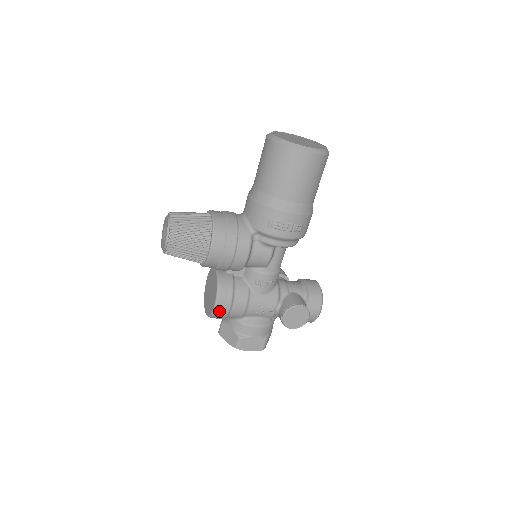
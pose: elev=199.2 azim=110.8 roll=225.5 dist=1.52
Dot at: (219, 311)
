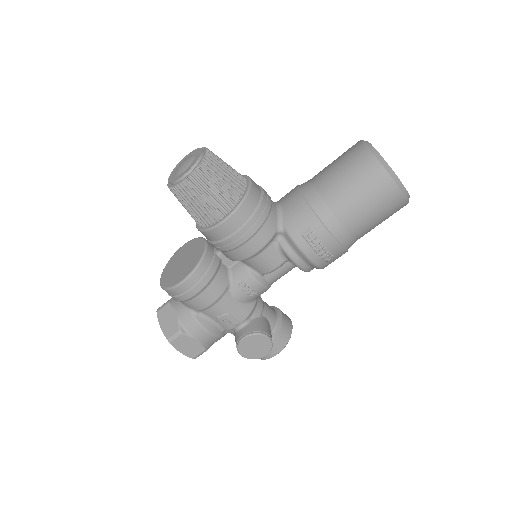
Dot at: (182, 290)
